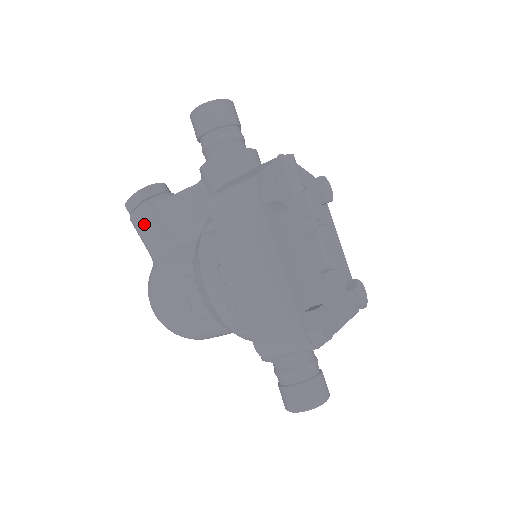
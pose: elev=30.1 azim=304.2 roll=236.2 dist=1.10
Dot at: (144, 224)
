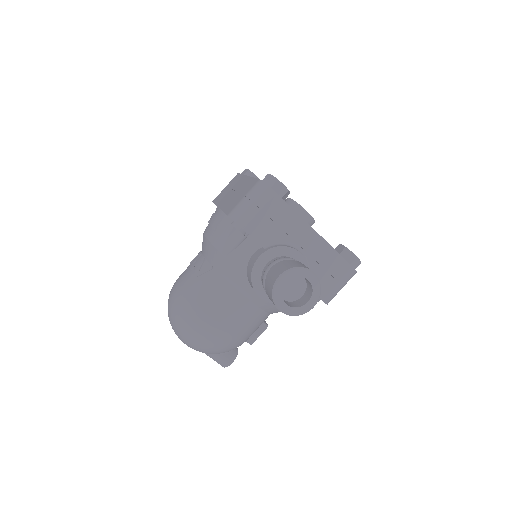
Dot at: occluded
